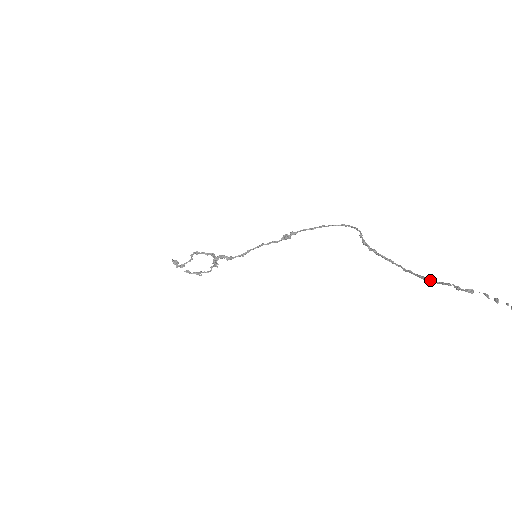
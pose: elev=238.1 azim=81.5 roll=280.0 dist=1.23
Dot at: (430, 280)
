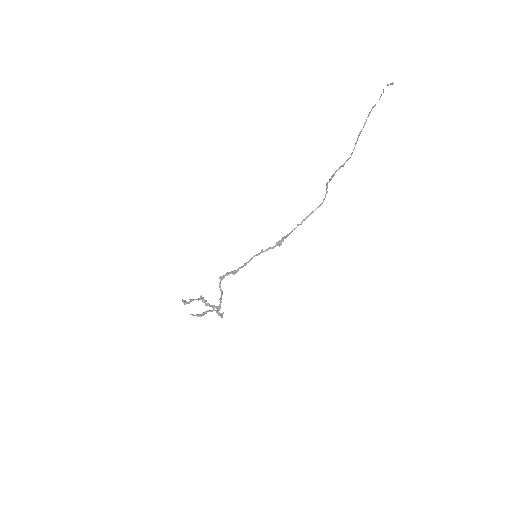
Dot at: (359, 133)
